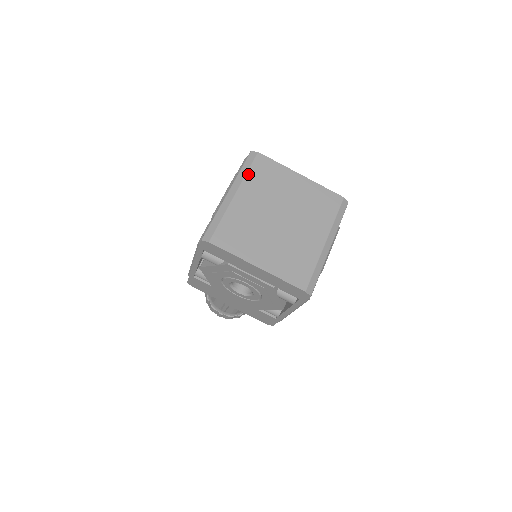
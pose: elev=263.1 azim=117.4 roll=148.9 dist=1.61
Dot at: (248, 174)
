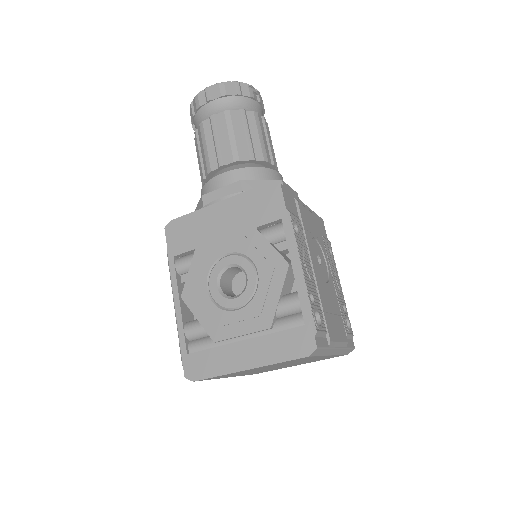
Dot at: occluded
